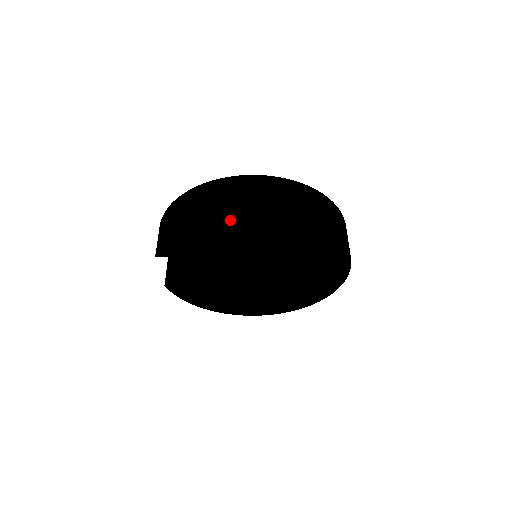
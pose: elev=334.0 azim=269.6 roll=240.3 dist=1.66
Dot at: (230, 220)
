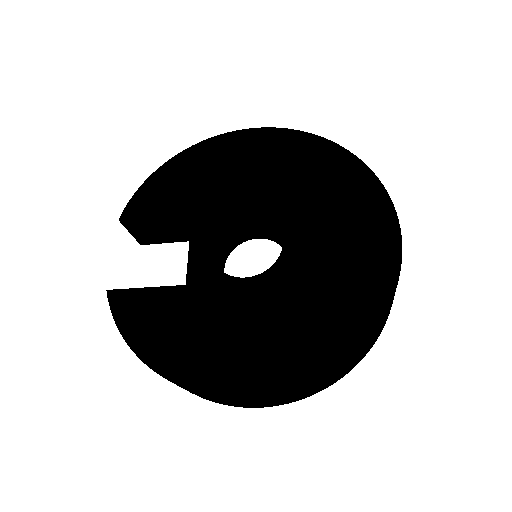
Dot at: (223, 147)
